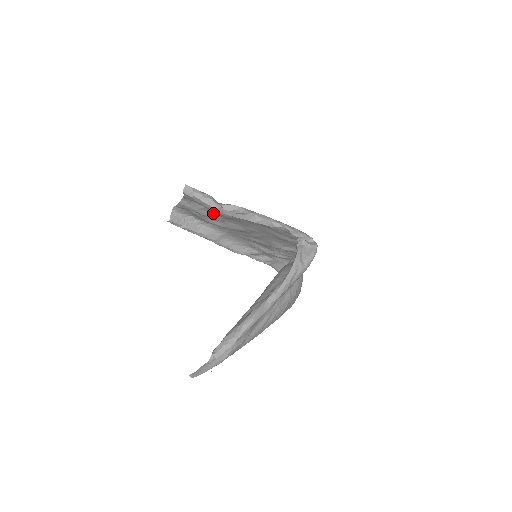
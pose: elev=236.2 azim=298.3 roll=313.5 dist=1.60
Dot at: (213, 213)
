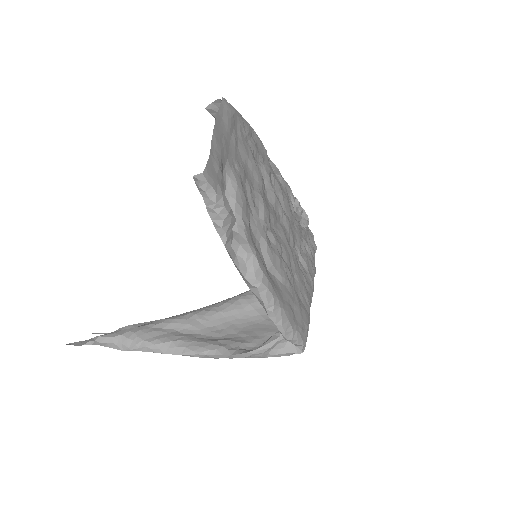
Dot at: (247, 179)
